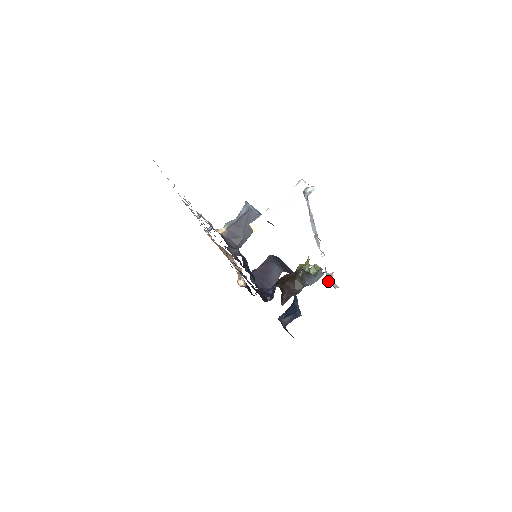
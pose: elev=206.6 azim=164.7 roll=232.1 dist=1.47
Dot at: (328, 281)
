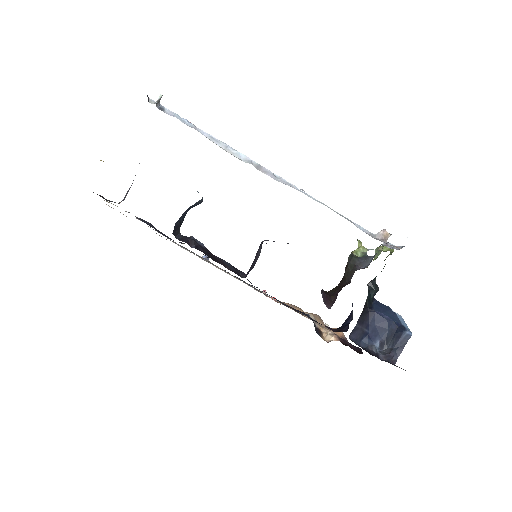
Dot at: occluded
